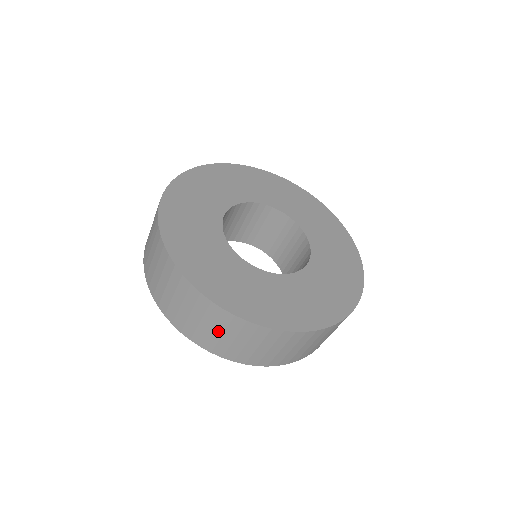
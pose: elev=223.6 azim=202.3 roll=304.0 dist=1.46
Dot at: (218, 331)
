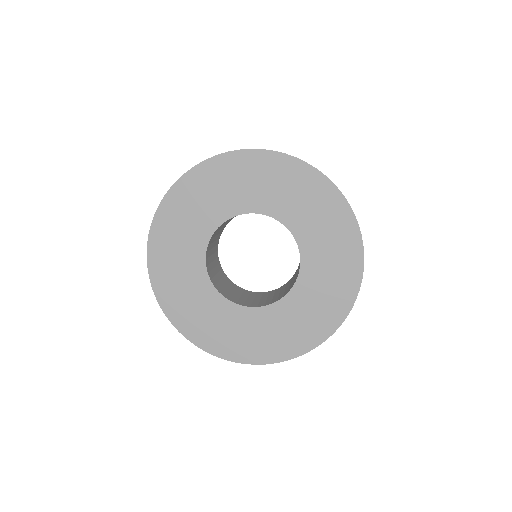
Dot at: occluded
